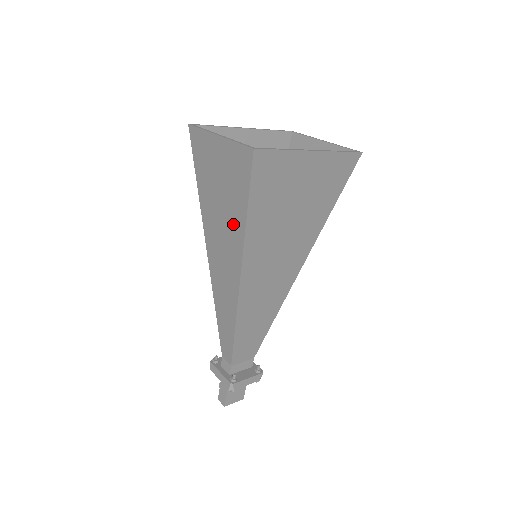
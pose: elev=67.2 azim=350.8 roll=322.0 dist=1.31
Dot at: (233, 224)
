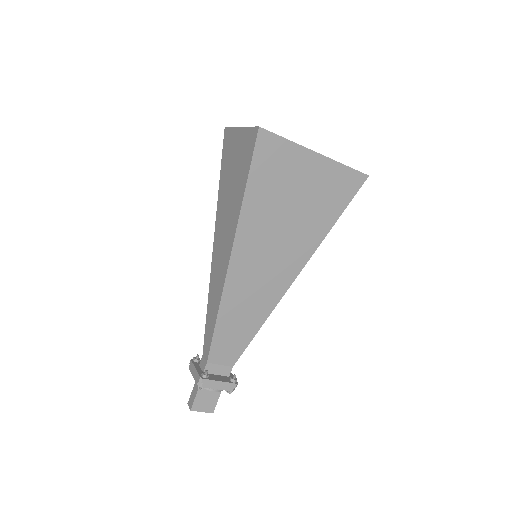
Dot at: (235, 204)
